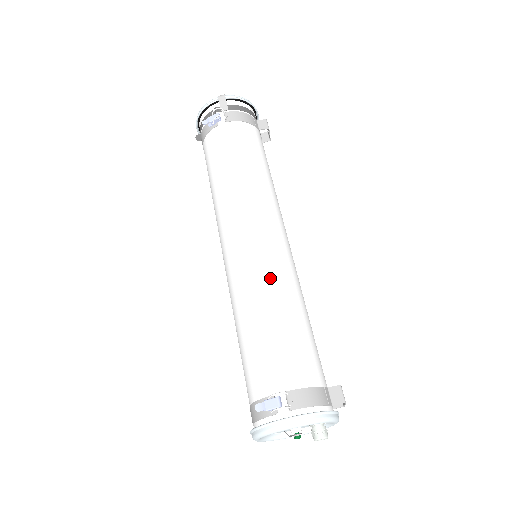
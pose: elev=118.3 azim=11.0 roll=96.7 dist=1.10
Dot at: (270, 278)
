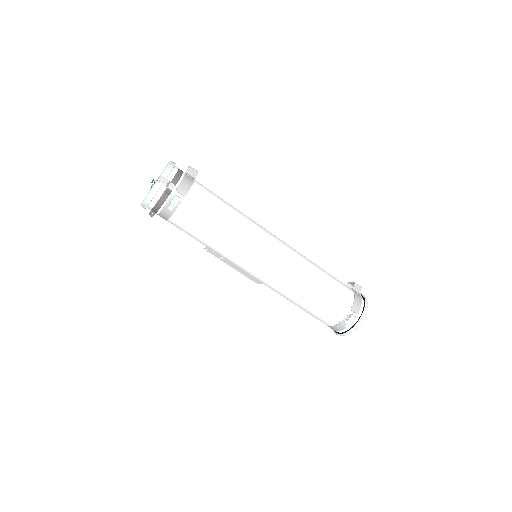
Dot at: (302, 270)
